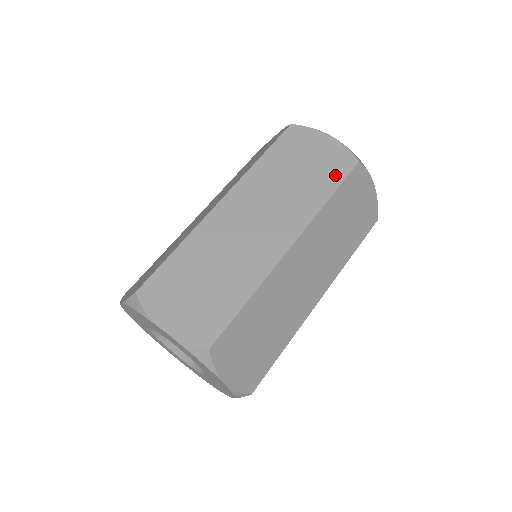
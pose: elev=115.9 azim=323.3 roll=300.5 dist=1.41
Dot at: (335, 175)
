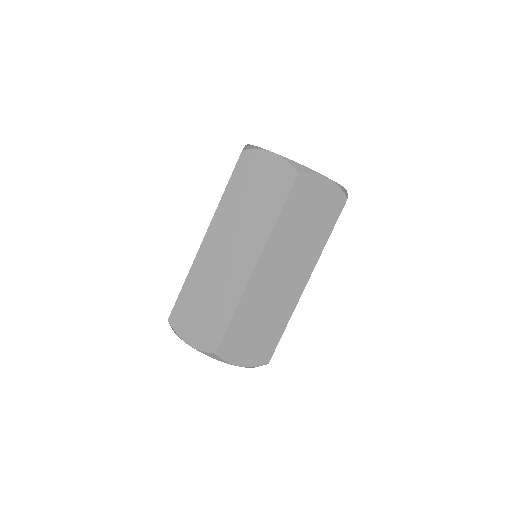
Dot at: (280, 193)
